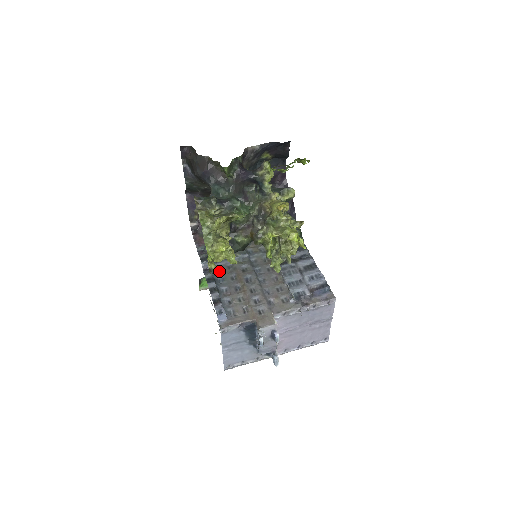
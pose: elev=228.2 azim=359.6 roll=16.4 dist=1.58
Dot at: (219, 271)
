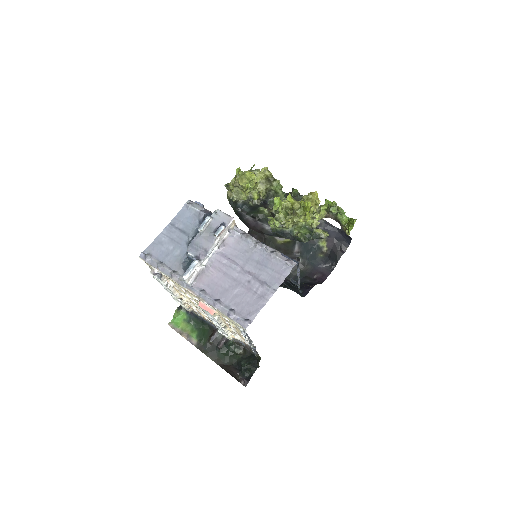
Dot at: occluded
